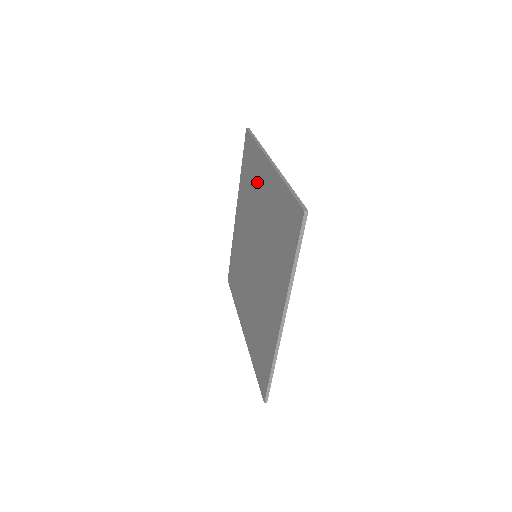
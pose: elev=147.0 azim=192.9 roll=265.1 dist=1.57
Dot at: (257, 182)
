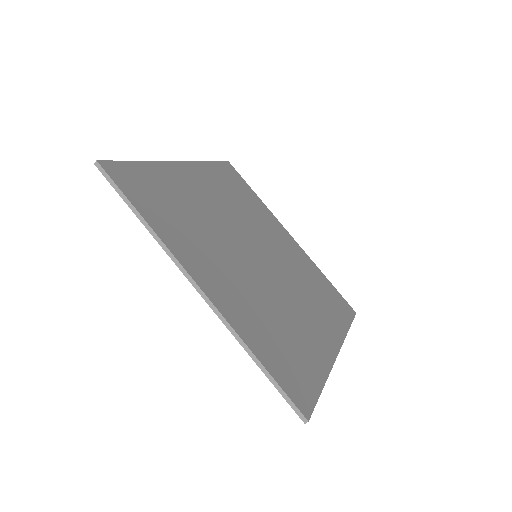
Dot at: occluded
